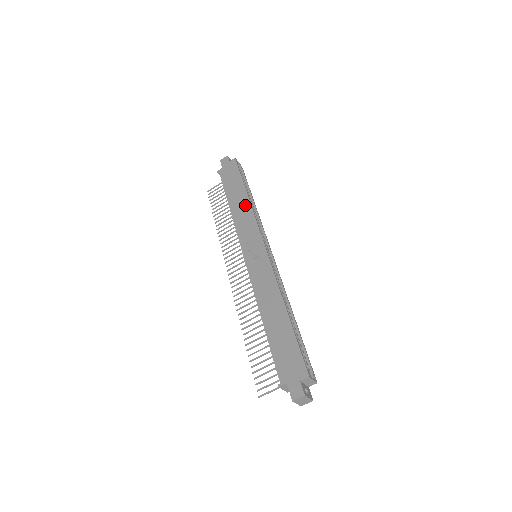
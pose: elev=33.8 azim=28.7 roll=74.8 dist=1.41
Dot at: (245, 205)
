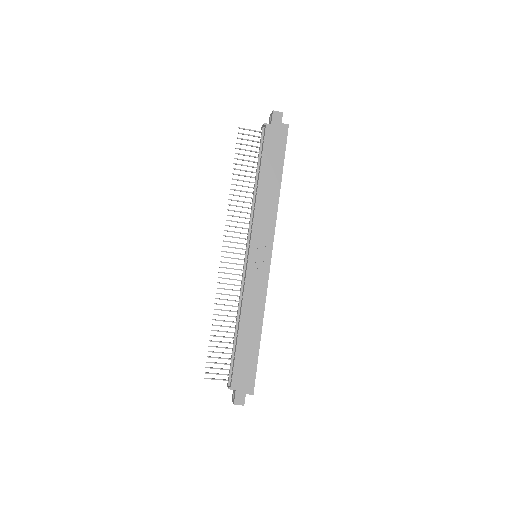
Dot at: (273, 198)
